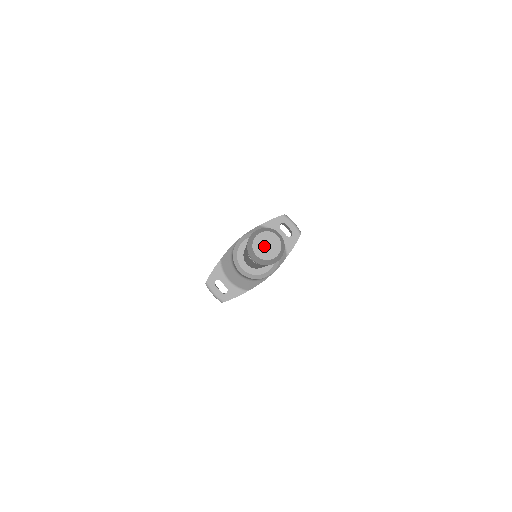
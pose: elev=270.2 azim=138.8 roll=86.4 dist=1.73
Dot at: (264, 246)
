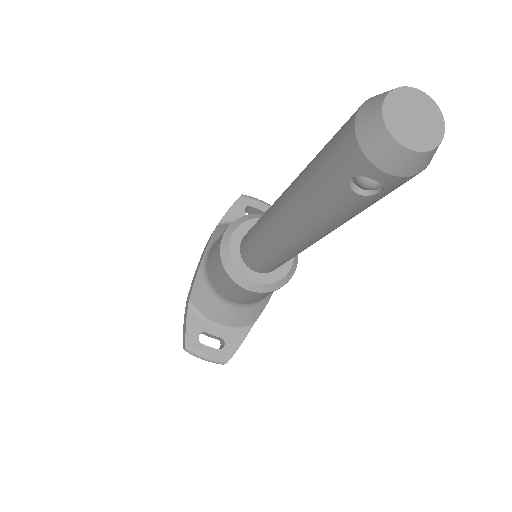
Dot at: (410, 122)
